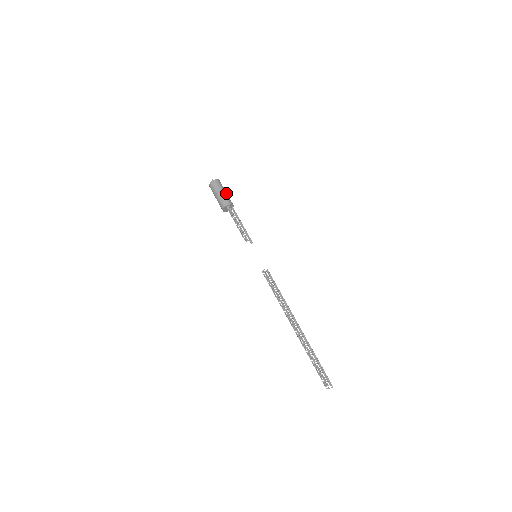
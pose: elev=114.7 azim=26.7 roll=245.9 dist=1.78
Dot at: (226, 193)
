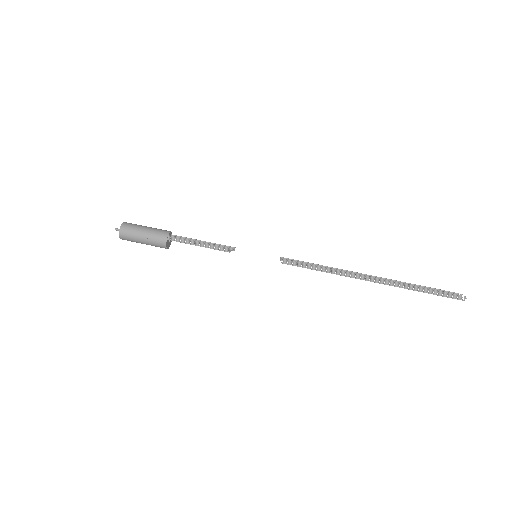
Dot at: (149, 227)
